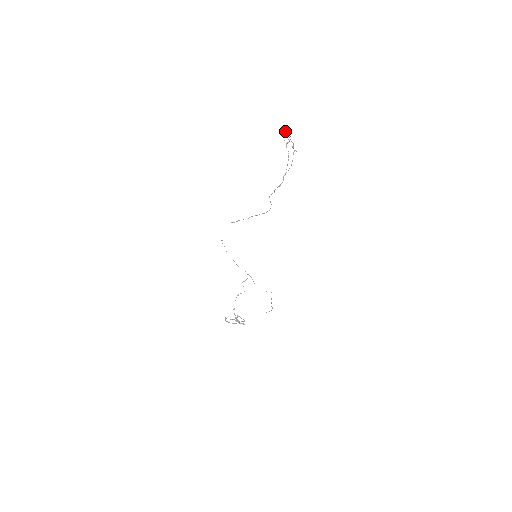
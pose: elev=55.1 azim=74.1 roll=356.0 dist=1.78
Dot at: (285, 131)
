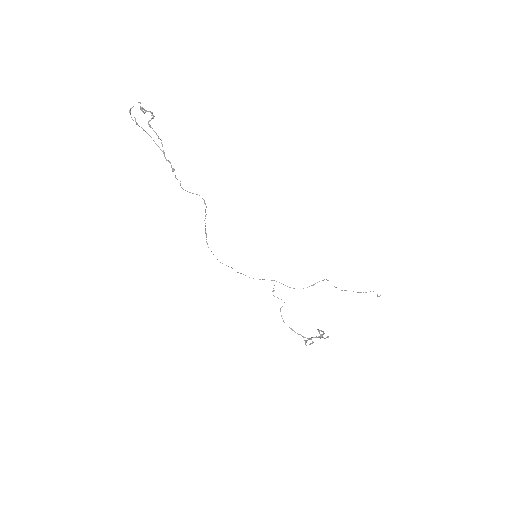
Dot at: (131, 108)
